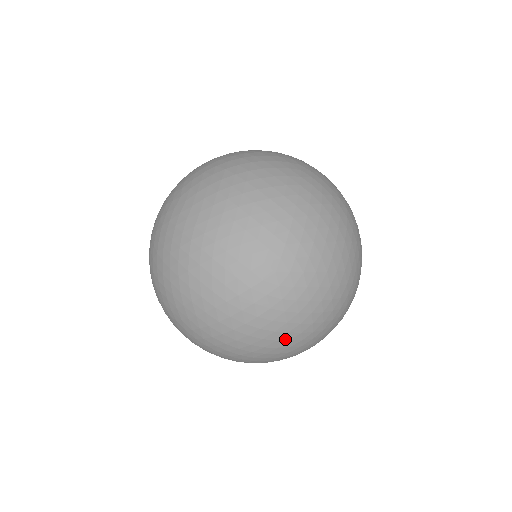
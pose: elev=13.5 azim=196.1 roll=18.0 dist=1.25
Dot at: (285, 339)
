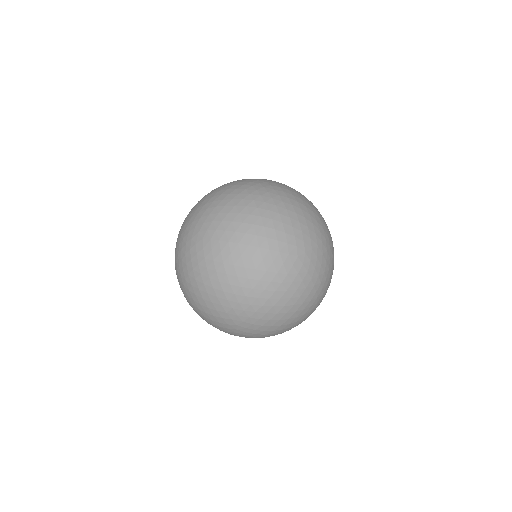
Dot at: occluded
